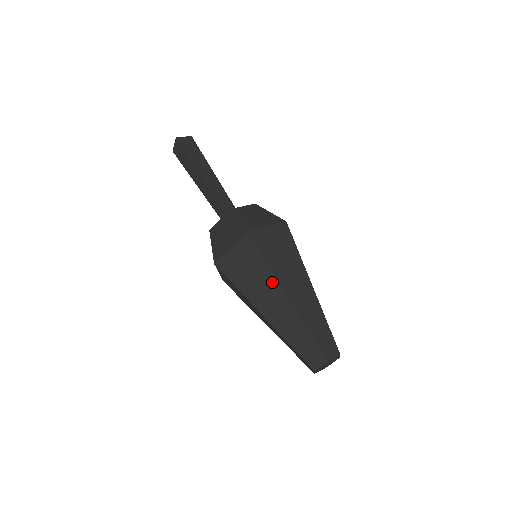
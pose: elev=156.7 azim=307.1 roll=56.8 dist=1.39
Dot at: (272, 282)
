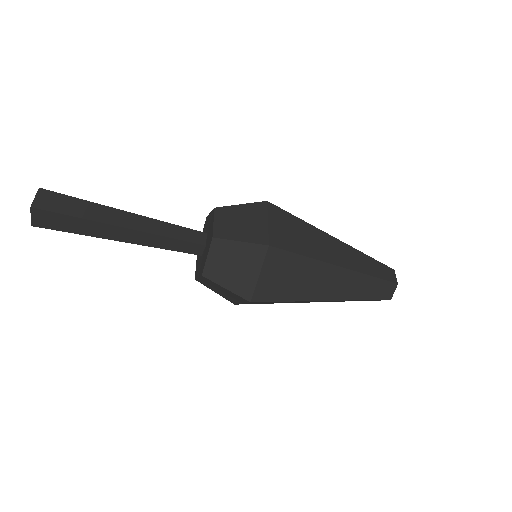
Dot at: (321, 268)
